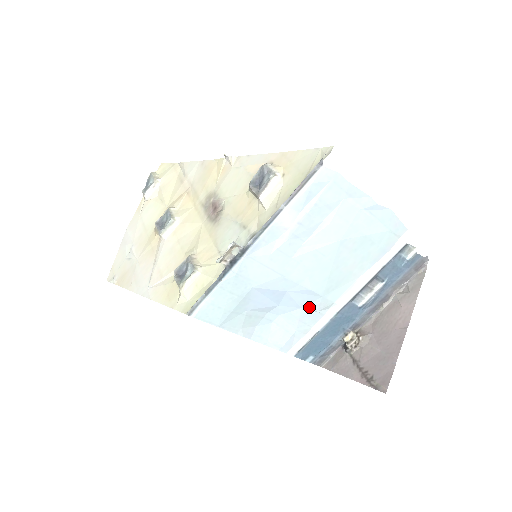
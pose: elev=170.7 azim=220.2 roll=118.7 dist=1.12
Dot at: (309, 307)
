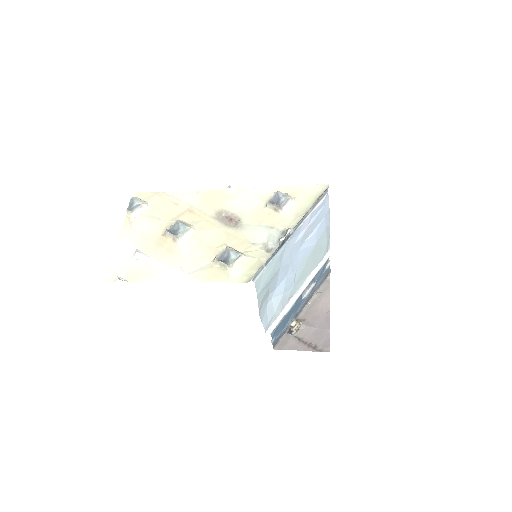
Dot at: (286, 294)
